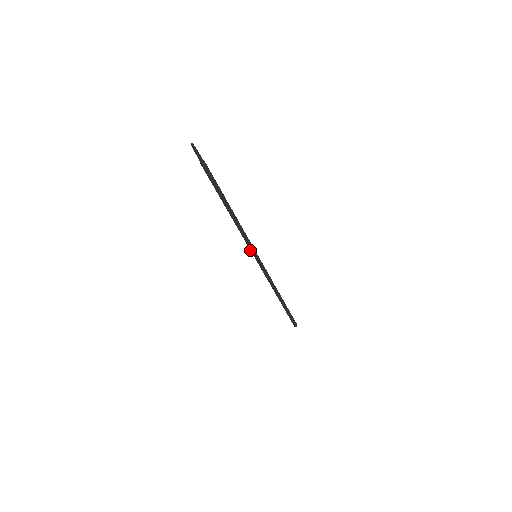
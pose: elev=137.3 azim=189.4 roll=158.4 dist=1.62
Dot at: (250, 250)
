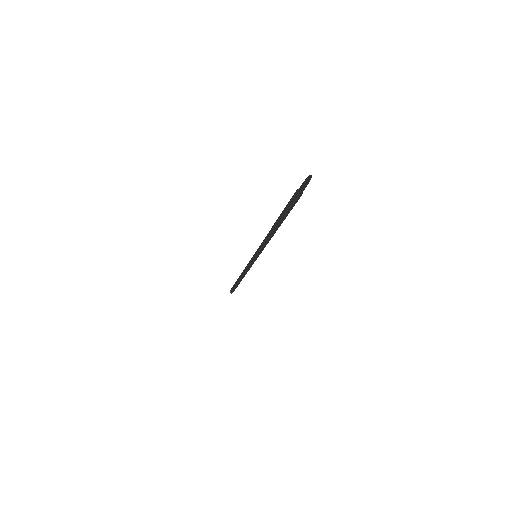
Dot at: occluded
